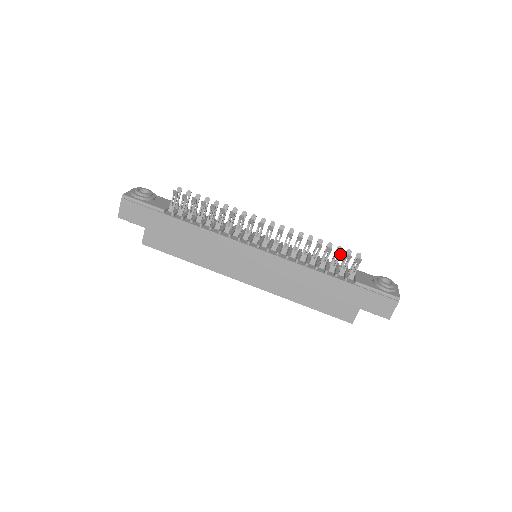
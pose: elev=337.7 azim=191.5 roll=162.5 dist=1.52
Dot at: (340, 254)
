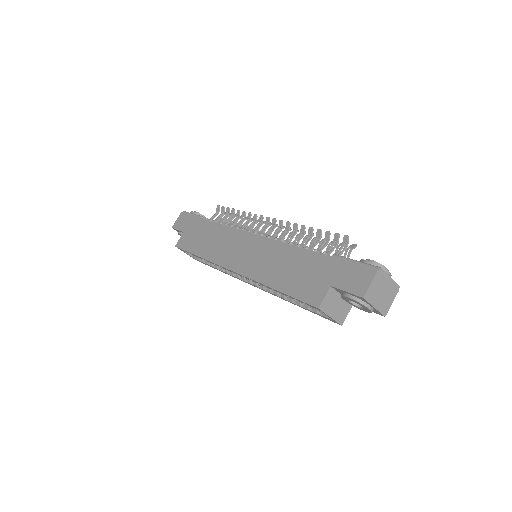
Dot at: (328, 235)
